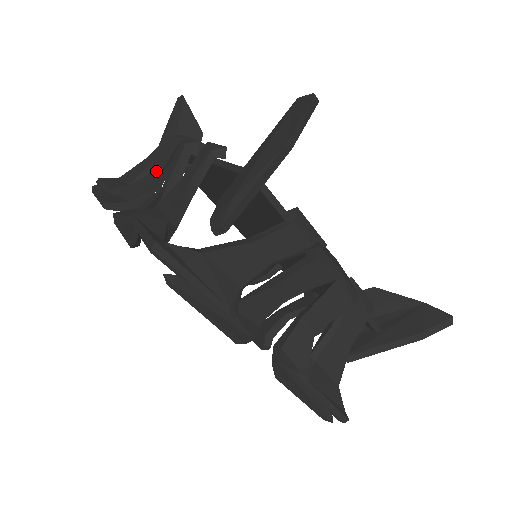
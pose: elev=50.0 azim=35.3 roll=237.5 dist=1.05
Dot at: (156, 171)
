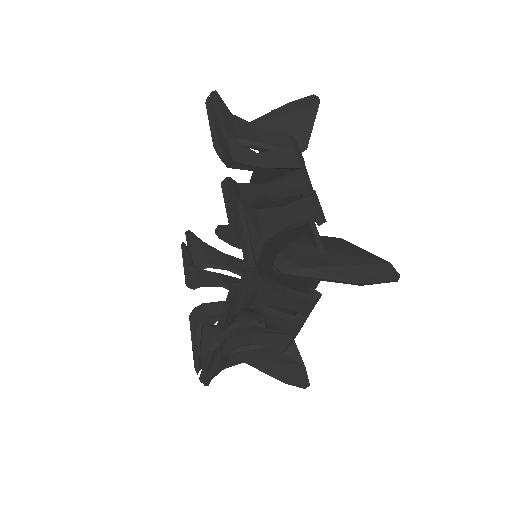
Dot at: (267, 161)
